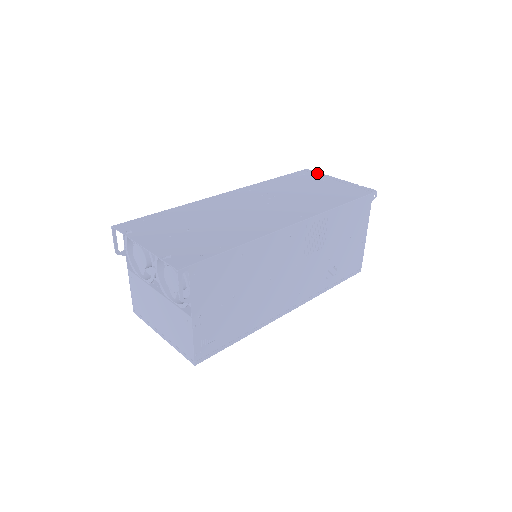
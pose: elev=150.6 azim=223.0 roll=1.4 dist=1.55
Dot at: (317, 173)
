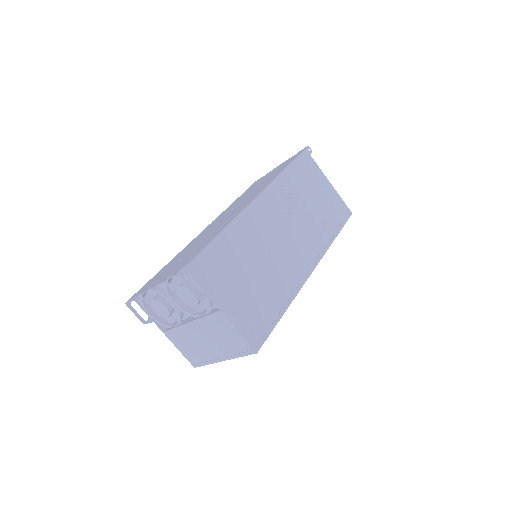
Dot at: (263, 176)
